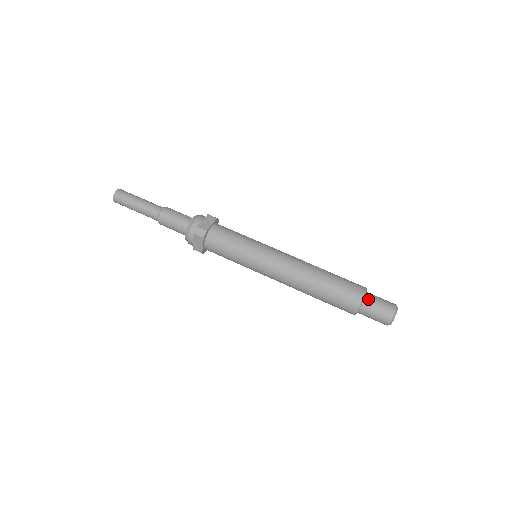
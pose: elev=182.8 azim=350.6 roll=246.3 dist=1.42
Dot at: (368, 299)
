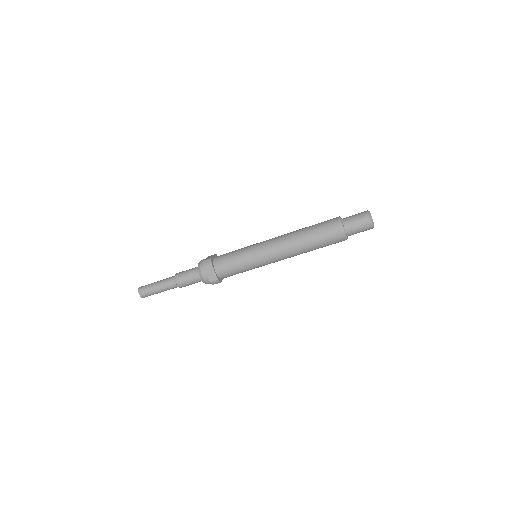
Dot at: (345, 219)
